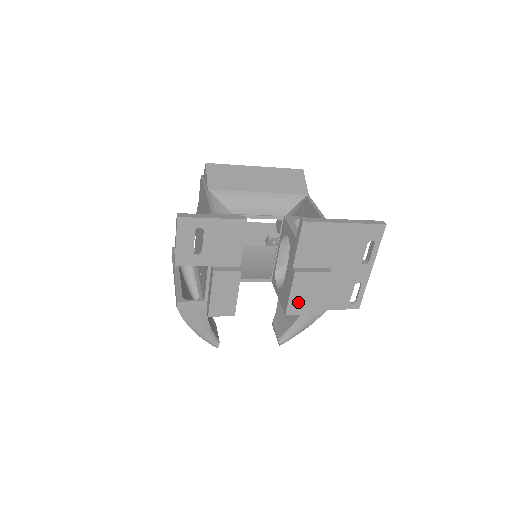
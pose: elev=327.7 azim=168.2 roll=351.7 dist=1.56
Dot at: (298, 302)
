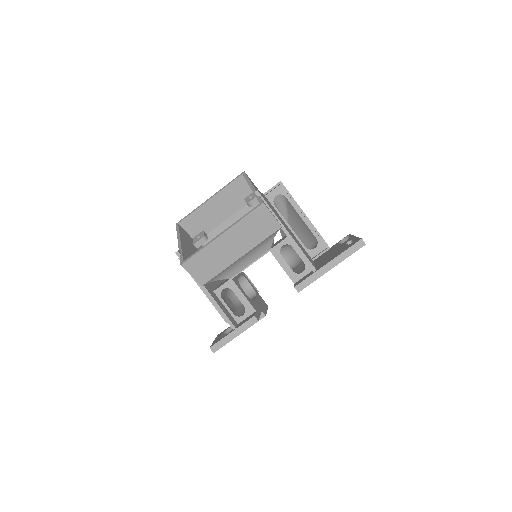
Dot at: occluded
